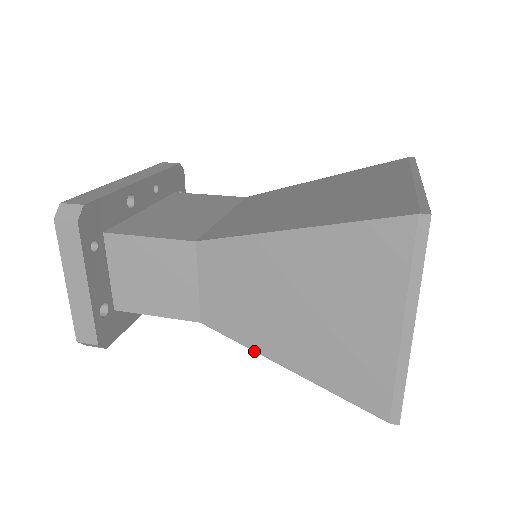
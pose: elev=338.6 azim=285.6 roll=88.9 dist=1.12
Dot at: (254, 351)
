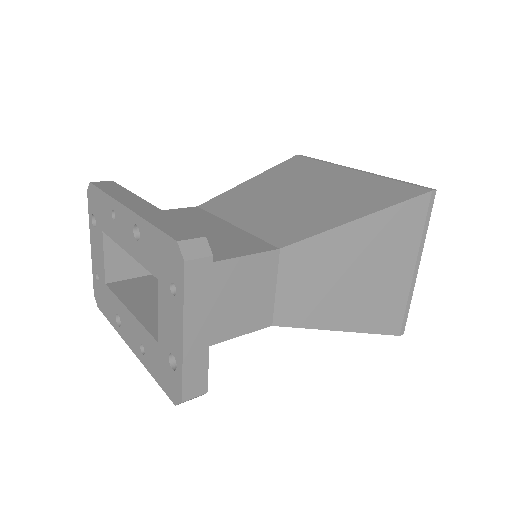
Dot at: (318, 329)
